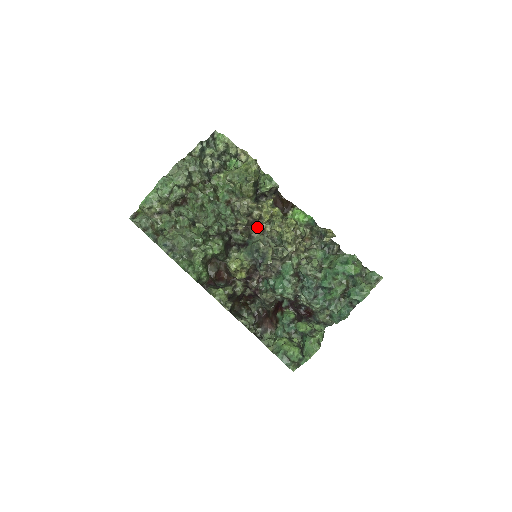
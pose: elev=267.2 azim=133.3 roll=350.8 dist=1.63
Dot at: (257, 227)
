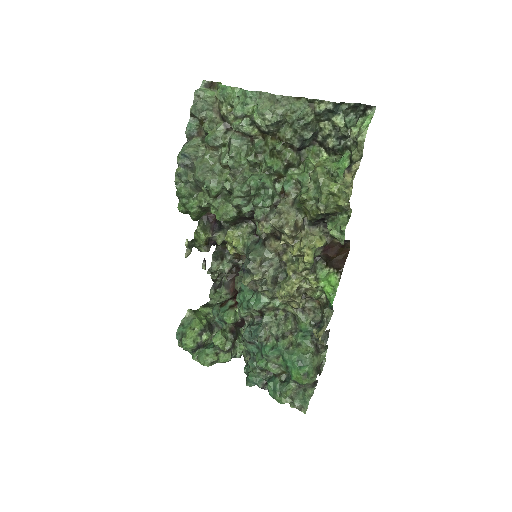
Dot at: occluded
